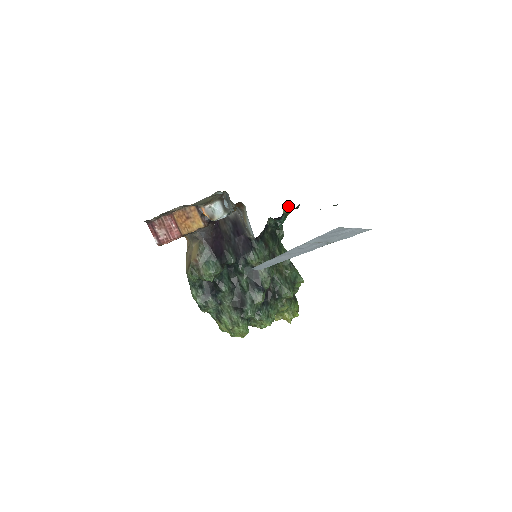
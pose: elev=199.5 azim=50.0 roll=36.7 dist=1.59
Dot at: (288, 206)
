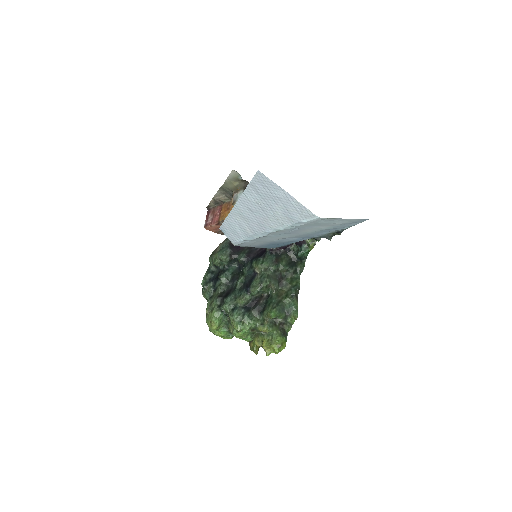
Dot at: (313, 238)
